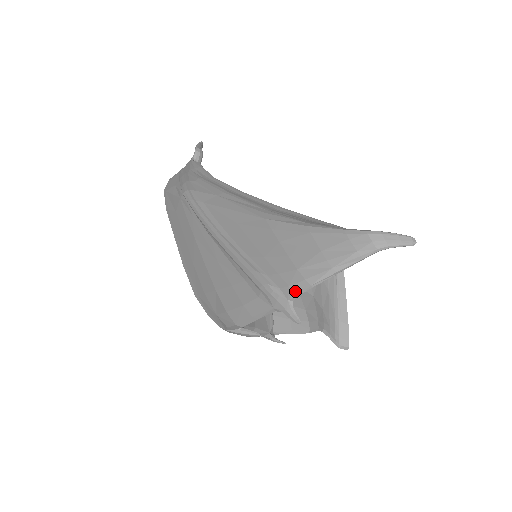
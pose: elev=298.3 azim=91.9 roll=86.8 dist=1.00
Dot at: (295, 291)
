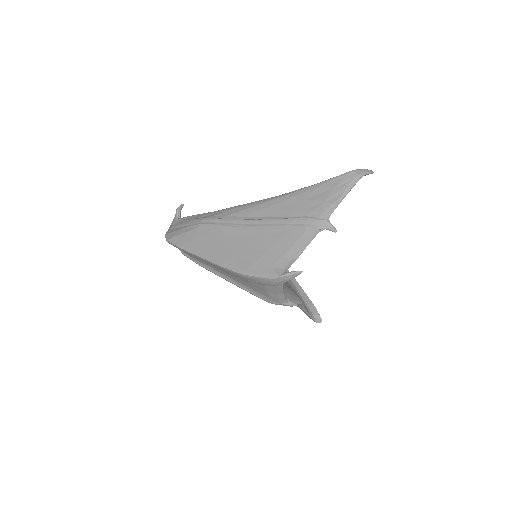
Dot at: (329, 212)
